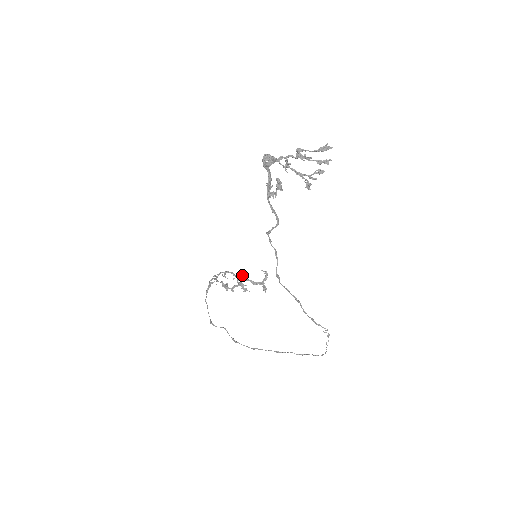
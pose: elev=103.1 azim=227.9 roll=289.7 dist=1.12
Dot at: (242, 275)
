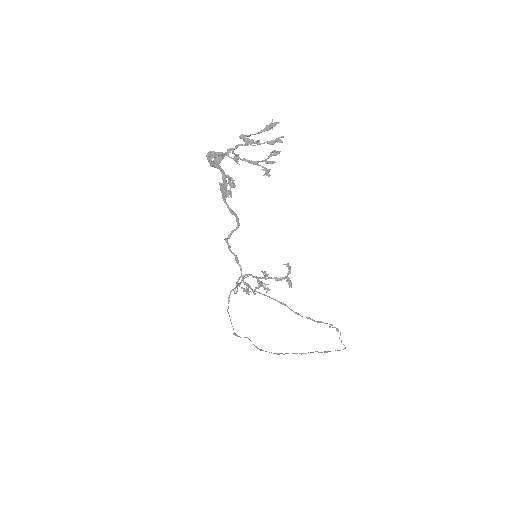
Dot at: (263, 274)
